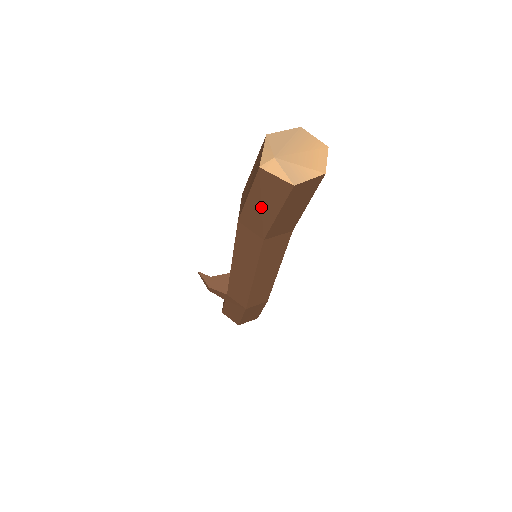
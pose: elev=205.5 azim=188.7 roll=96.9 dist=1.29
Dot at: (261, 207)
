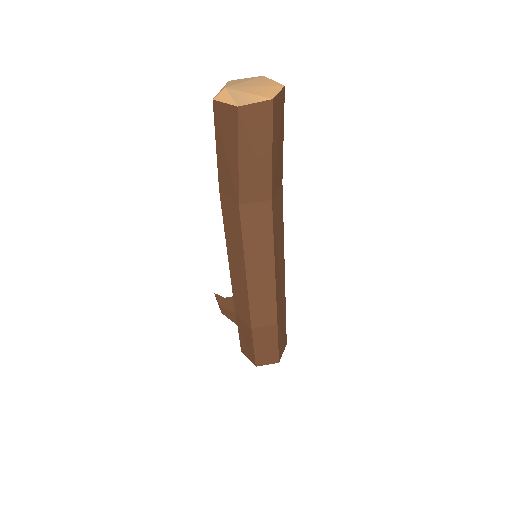
Dot at: (226, 155)
